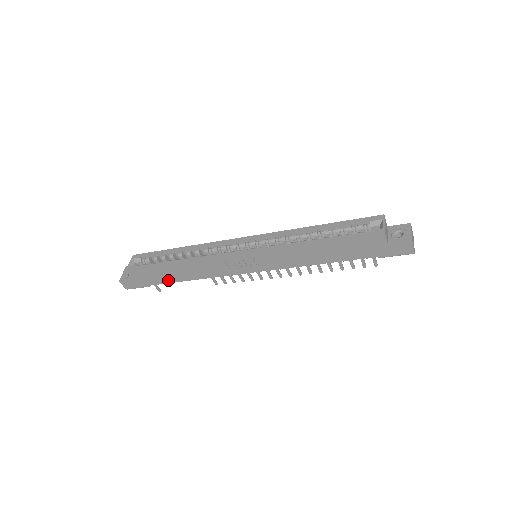
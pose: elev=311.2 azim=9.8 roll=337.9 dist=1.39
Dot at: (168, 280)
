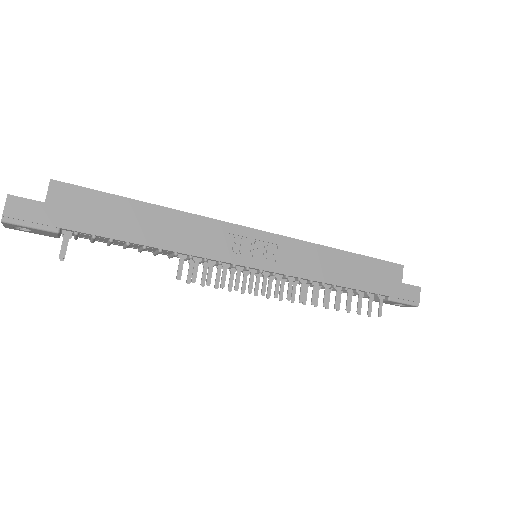
Dot at: (111, 231)
